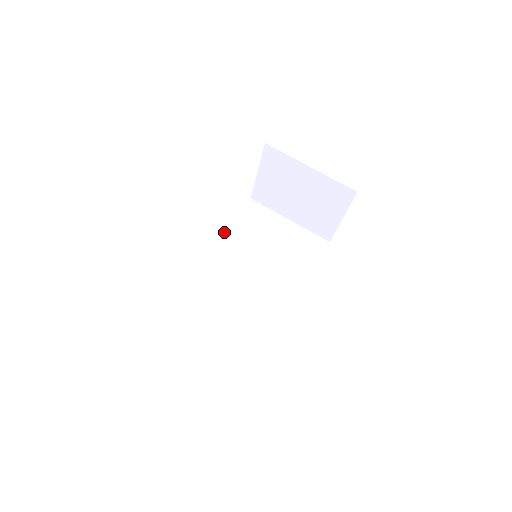
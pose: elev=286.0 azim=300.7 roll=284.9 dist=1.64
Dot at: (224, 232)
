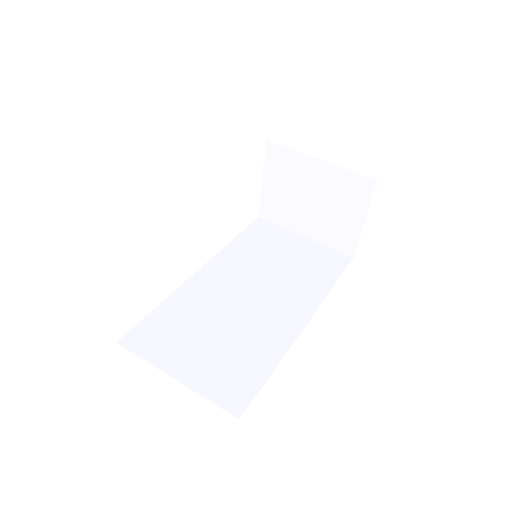
Dot at: (225, 247)
